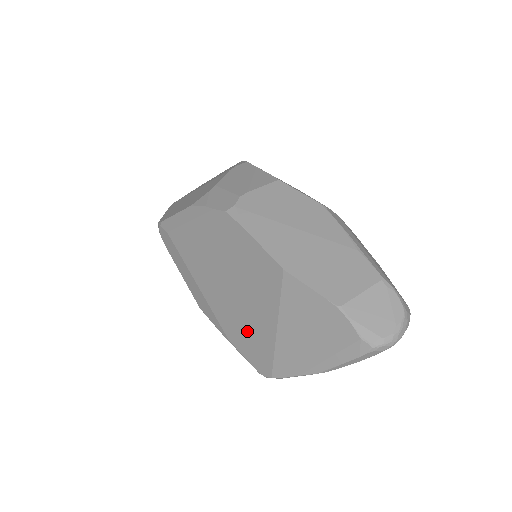
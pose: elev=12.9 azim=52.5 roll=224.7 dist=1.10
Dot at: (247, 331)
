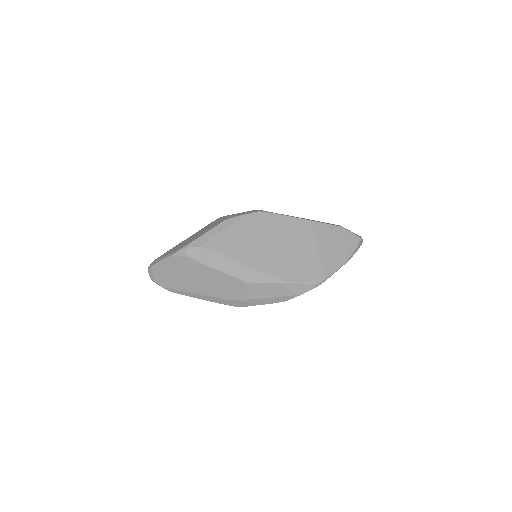
Dot at: (297, 265)
